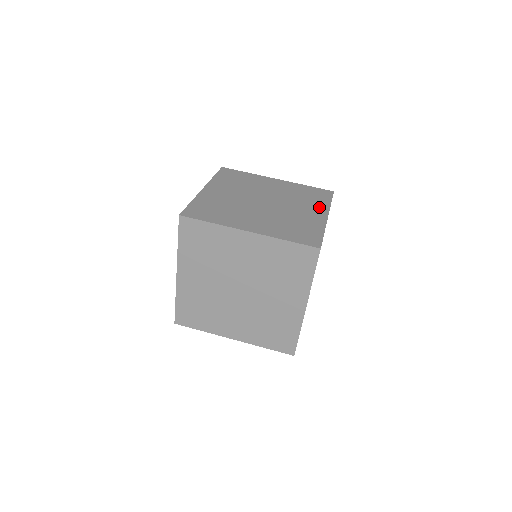
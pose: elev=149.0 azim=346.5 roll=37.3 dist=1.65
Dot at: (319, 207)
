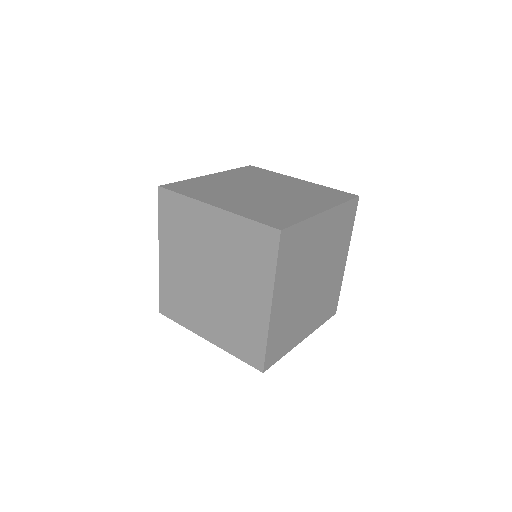
Dot at: (323, 203)
